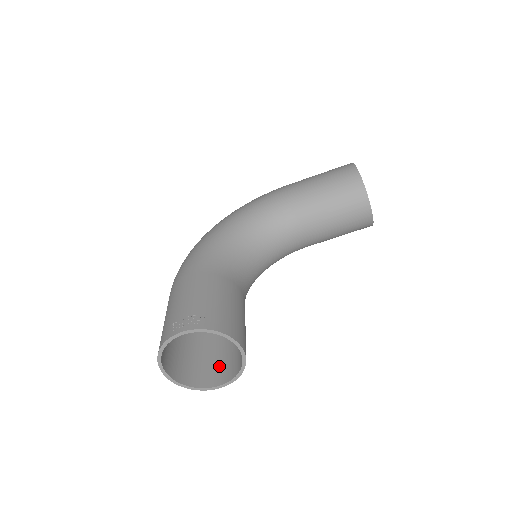
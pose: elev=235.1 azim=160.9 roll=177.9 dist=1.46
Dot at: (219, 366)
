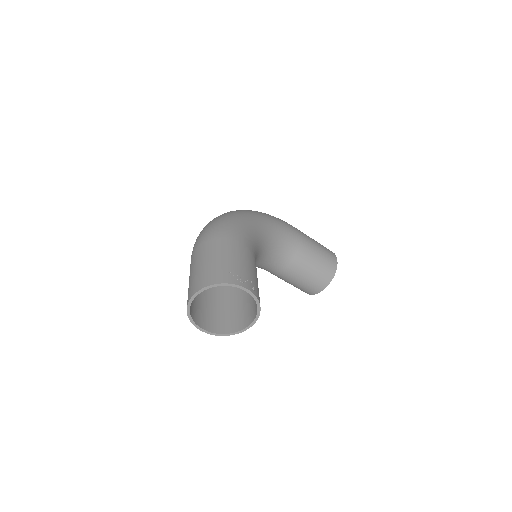
Dot at: (206, 314)
